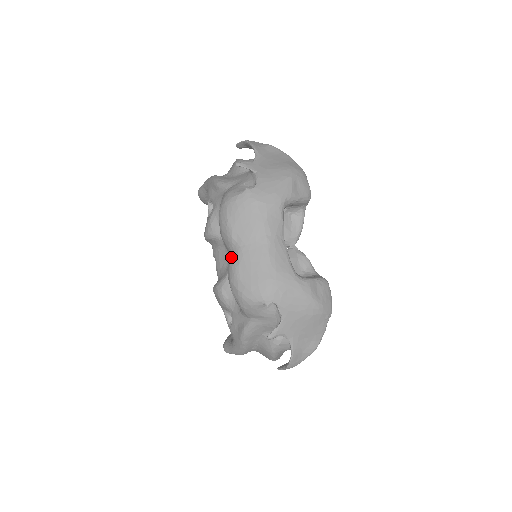
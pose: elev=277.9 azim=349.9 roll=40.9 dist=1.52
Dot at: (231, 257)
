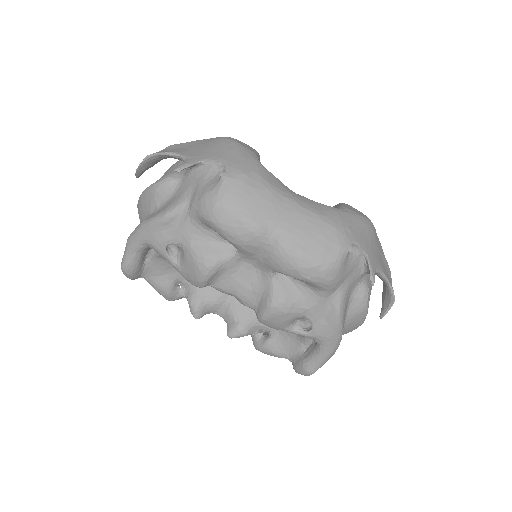
Dot at: (275, 248)
